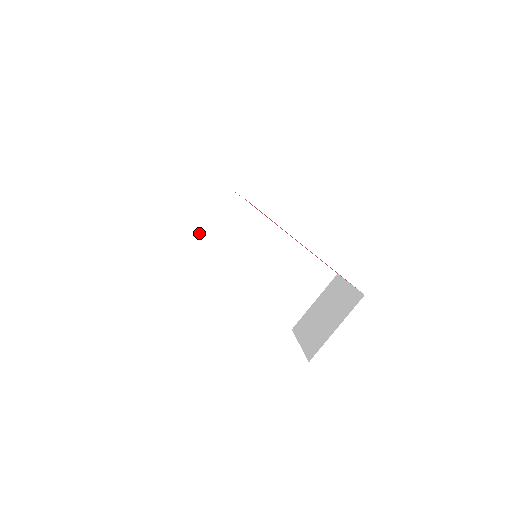
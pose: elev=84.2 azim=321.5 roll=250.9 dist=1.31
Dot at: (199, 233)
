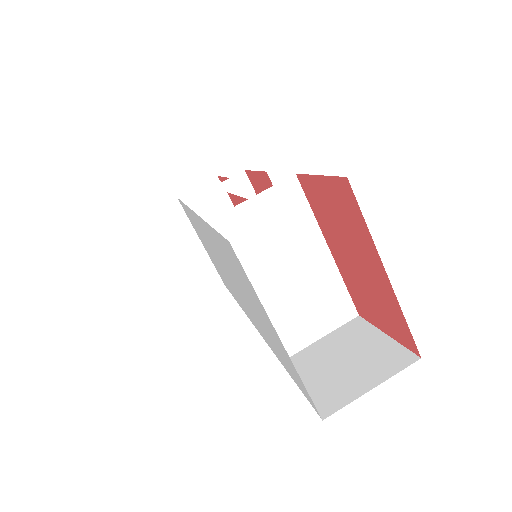
Dot at: (185, 201)
